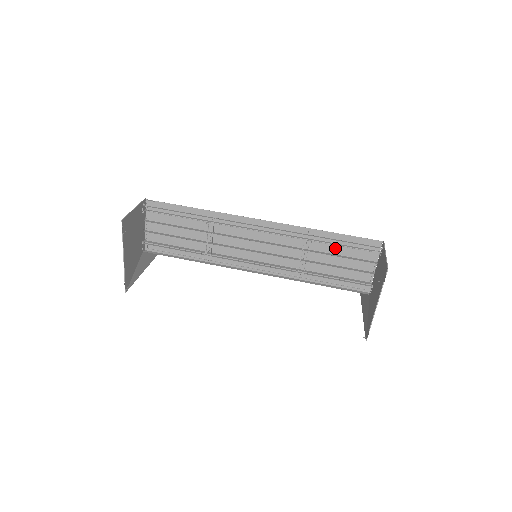
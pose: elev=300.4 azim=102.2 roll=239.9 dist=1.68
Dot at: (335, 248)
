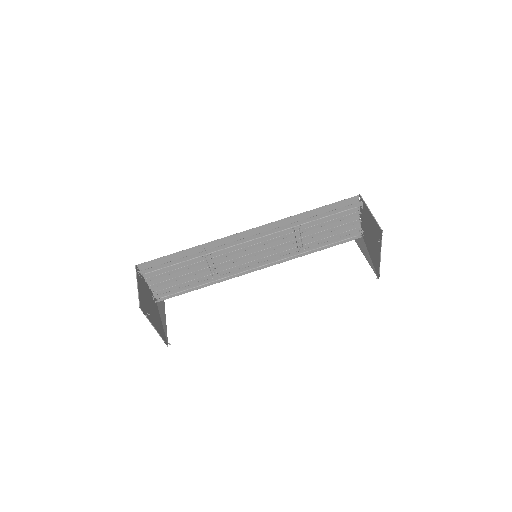
Dot at: (321, 219)
